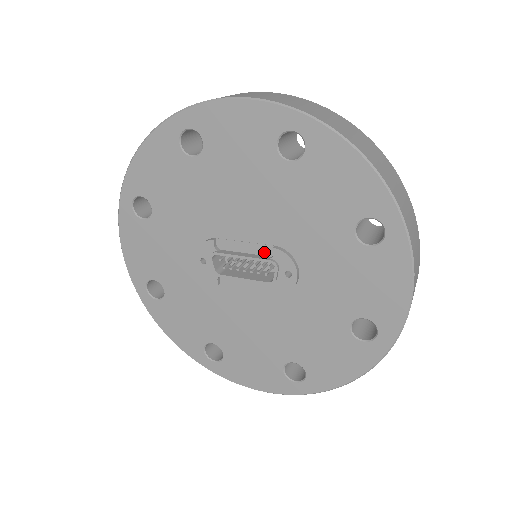
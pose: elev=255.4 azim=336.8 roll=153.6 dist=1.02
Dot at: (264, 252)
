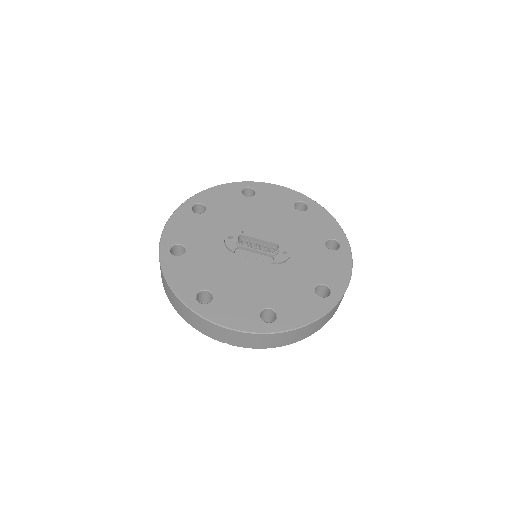
Dot at: occluded
